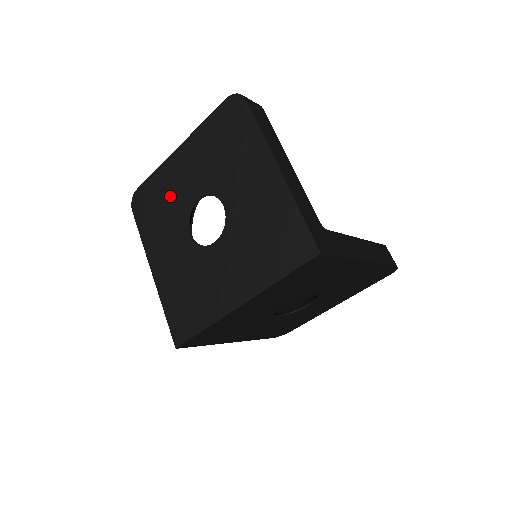
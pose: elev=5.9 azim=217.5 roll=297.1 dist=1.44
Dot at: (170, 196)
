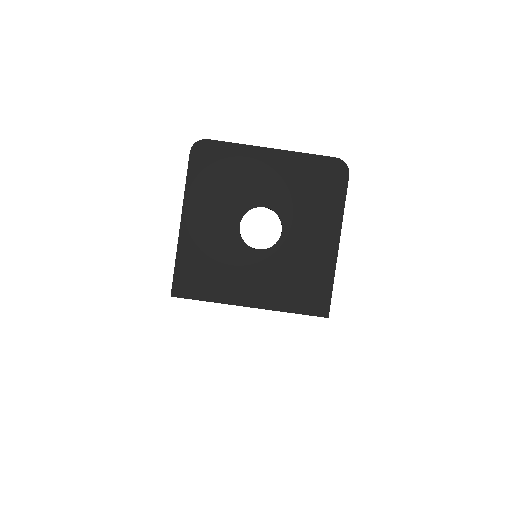
Dot at: (239, 179)
